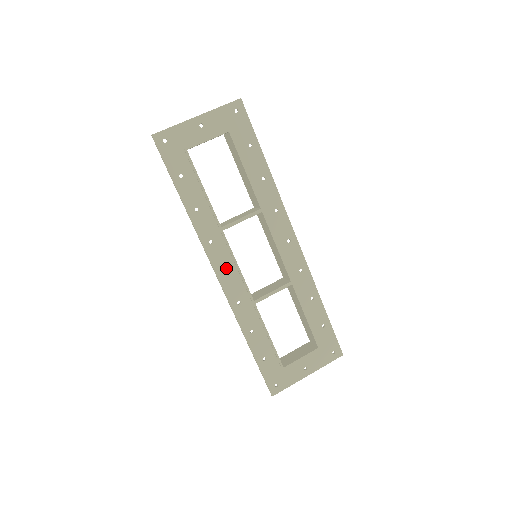
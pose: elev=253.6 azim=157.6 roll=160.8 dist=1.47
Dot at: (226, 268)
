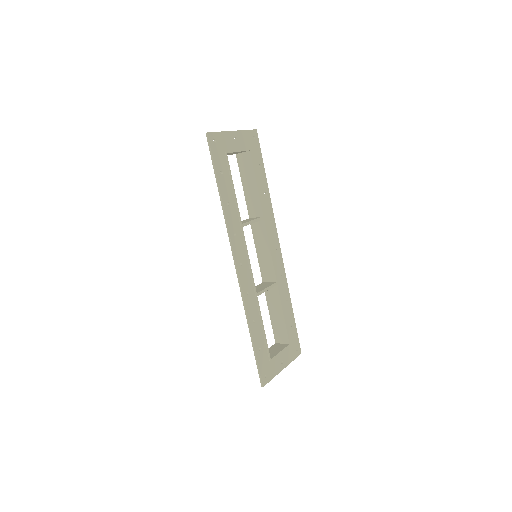
Dot at: (242, 260)
